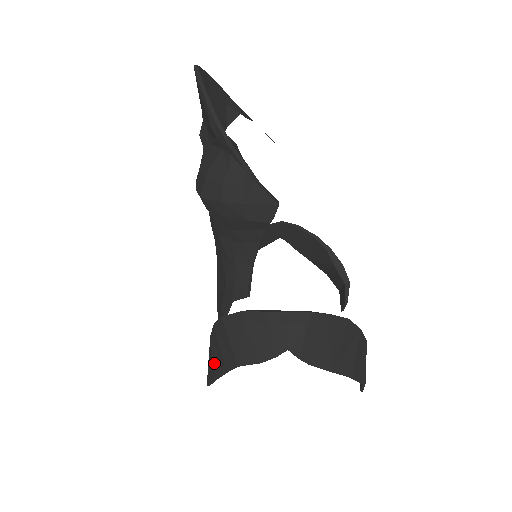
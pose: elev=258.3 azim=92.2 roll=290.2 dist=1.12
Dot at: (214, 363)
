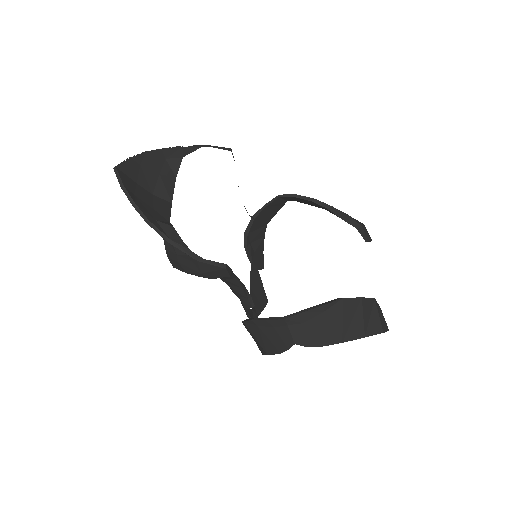
Dot at: (257, 345)
